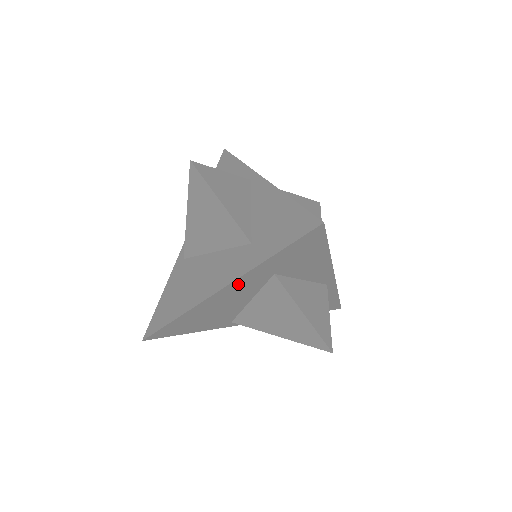
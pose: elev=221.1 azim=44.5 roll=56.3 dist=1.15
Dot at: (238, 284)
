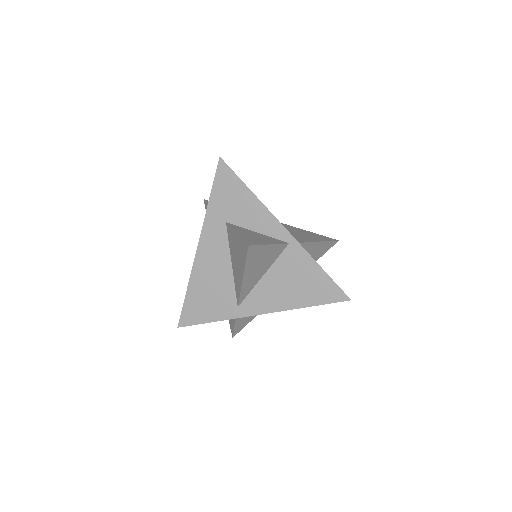
Dot at: (207, 237)
